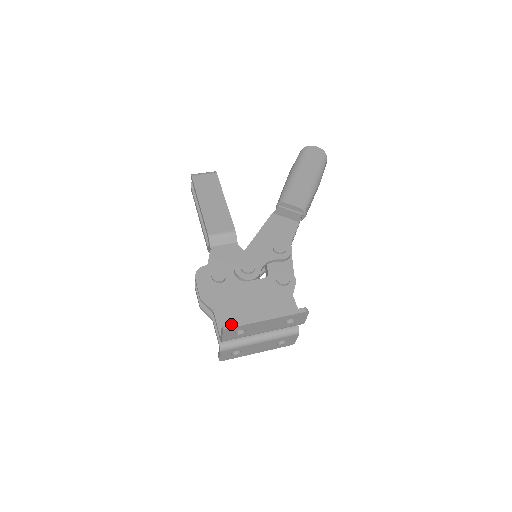
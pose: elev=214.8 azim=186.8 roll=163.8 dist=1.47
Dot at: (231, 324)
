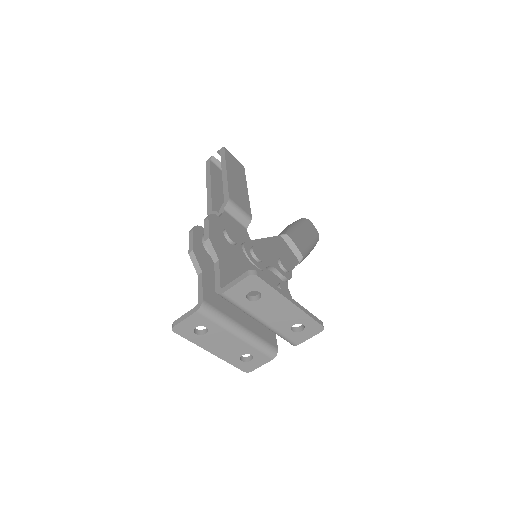
Dot at: (261, 275)
